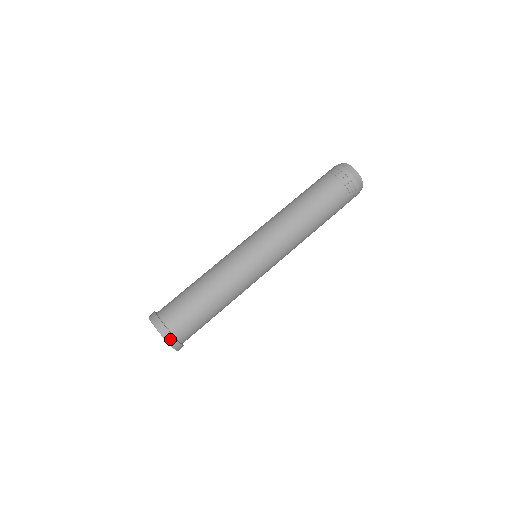
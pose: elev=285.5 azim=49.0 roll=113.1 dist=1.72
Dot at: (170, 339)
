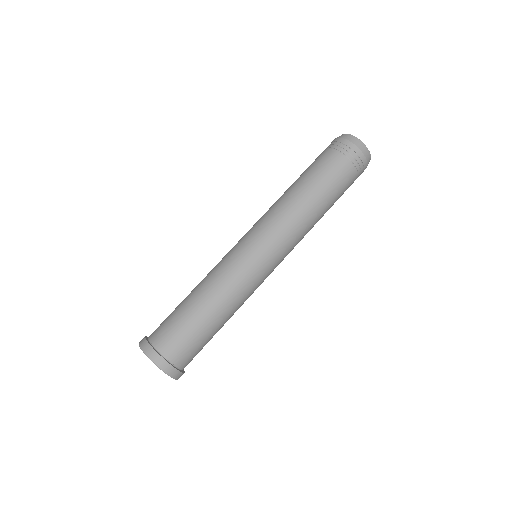
Dot at: (165, 367)
